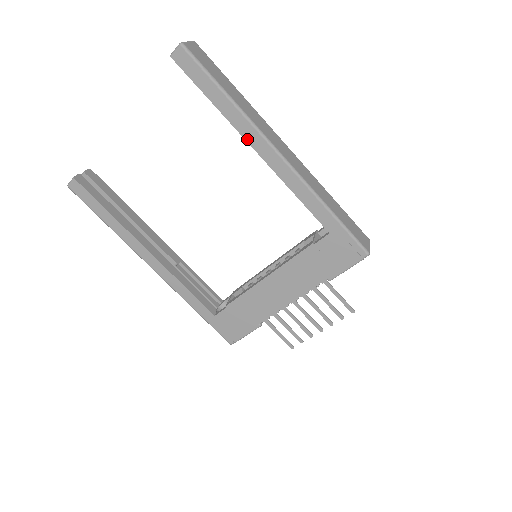
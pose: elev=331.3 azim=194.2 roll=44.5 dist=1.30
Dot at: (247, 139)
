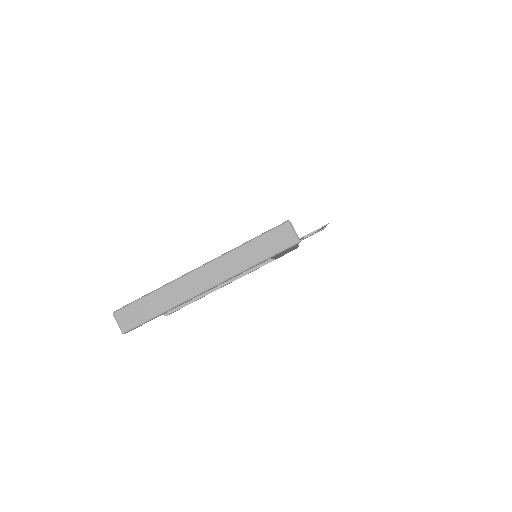
Dot at: occluded
